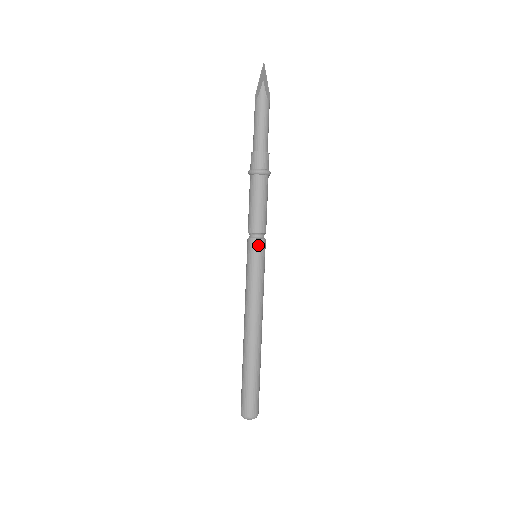
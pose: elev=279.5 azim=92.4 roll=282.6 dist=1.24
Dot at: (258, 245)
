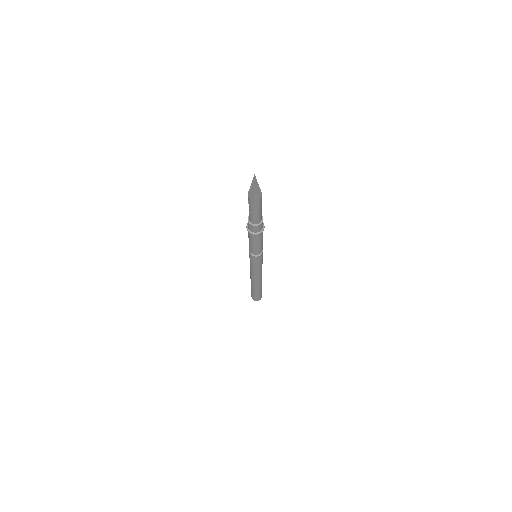
Dot at: (257, 258)
